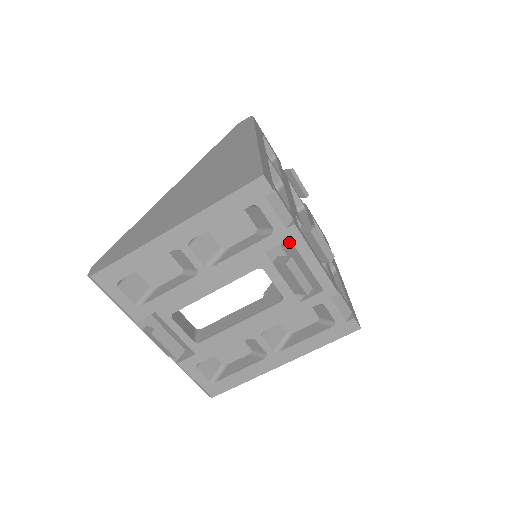
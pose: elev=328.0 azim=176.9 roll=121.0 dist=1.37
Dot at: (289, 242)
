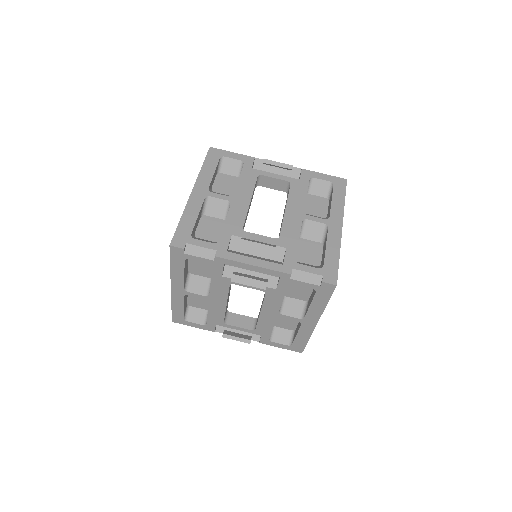
Dot at: (227, 264)
